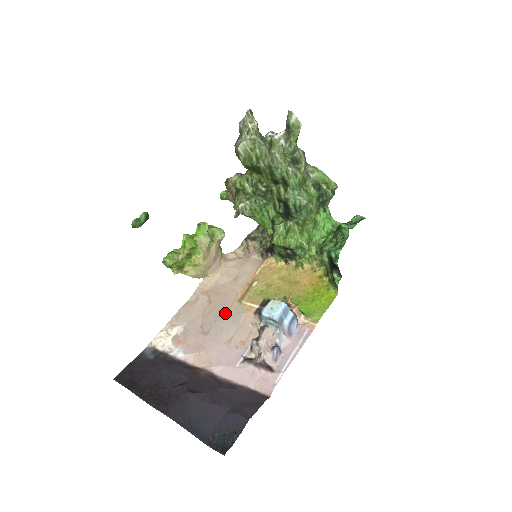
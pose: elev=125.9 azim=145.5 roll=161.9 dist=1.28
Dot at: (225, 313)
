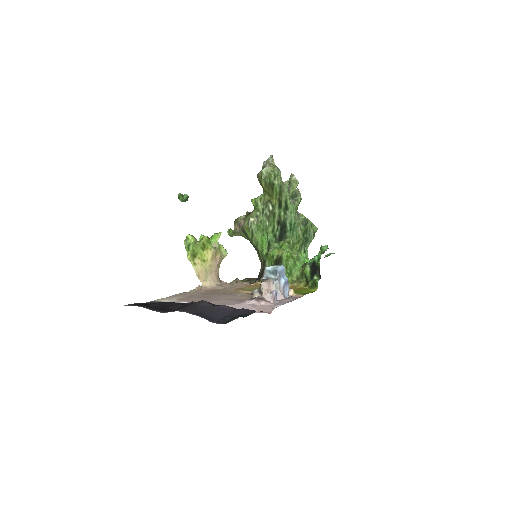
Dot at: (224, 293)
